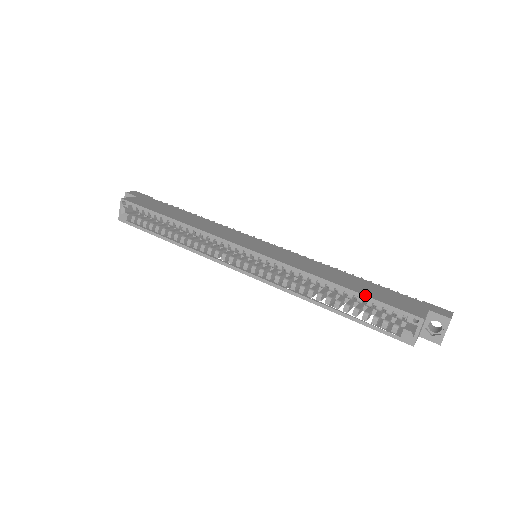
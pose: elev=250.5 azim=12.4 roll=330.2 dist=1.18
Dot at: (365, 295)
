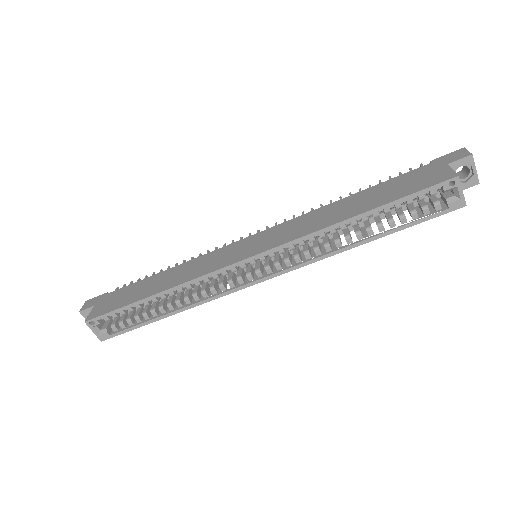
Dot at: (390, 202)
